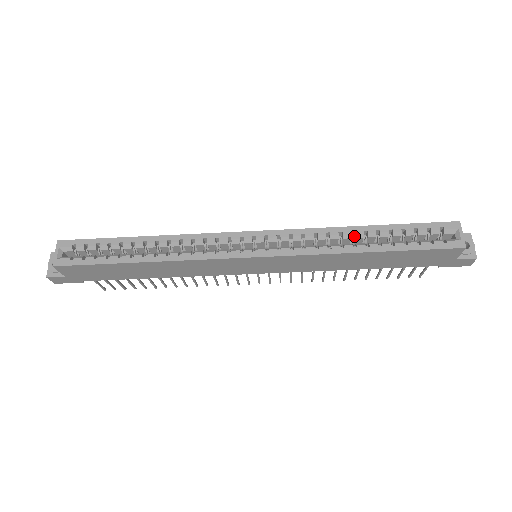
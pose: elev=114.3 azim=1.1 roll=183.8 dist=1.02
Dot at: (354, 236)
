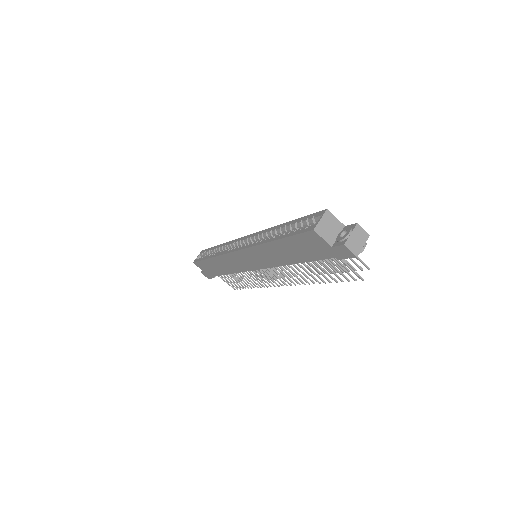
Dot at: (279, 232)
